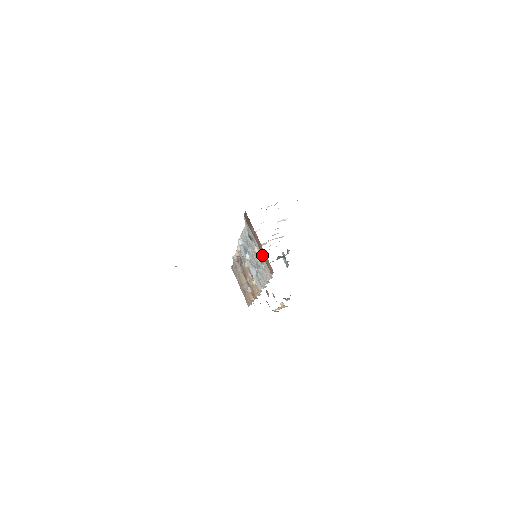
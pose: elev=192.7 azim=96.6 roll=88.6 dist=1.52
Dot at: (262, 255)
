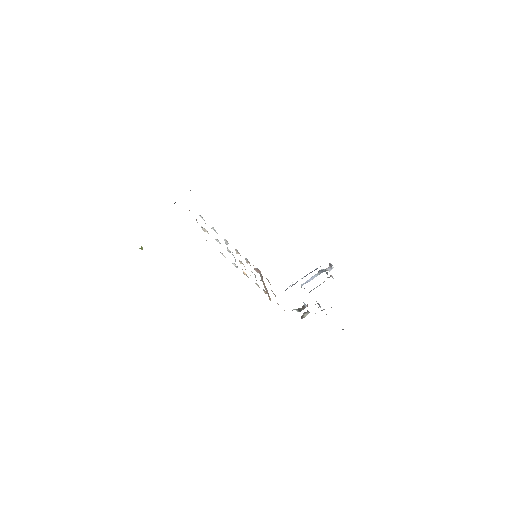
Dot at: occluded
